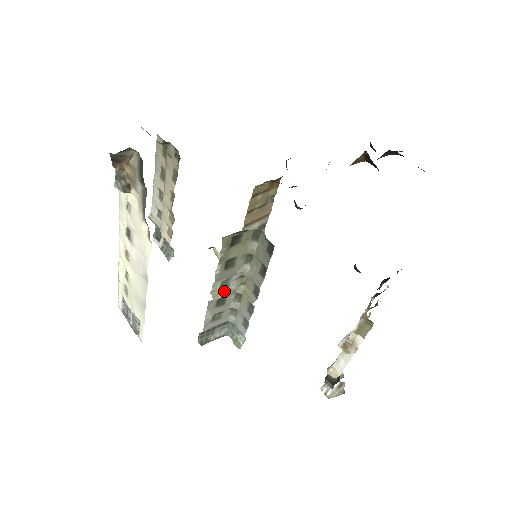
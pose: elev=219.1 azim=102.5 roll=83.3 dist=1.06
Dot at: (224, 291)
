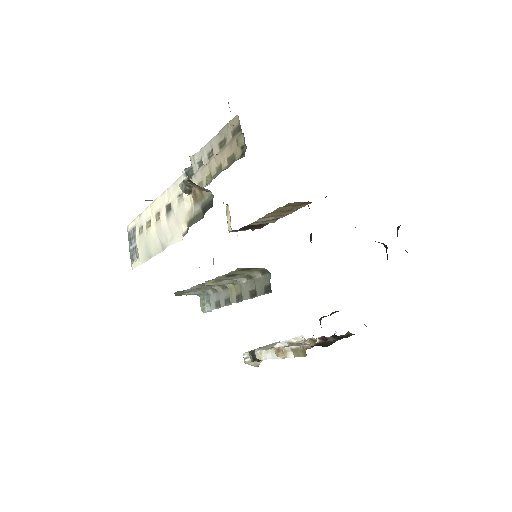
Dot at: (216, 282)
